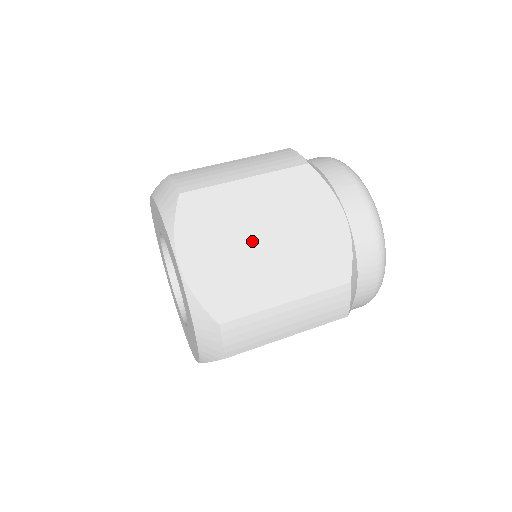
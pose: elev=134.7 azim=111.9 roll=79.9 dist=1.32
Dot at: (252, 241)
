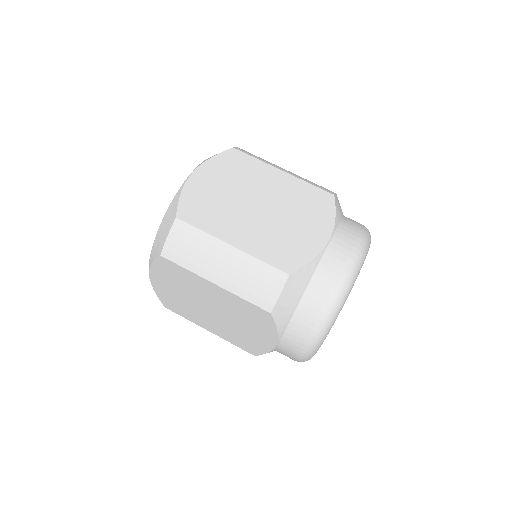
Dot at: (201, 303)
